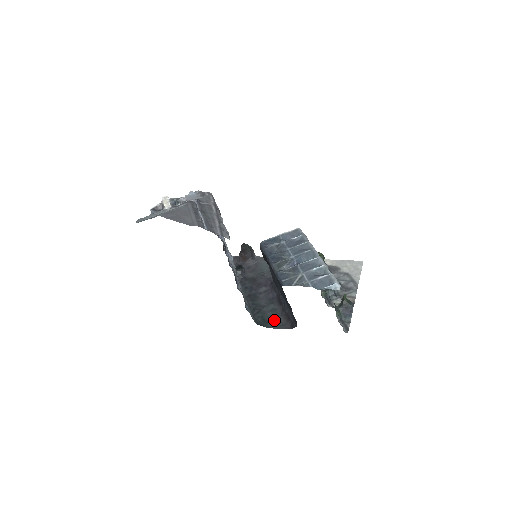
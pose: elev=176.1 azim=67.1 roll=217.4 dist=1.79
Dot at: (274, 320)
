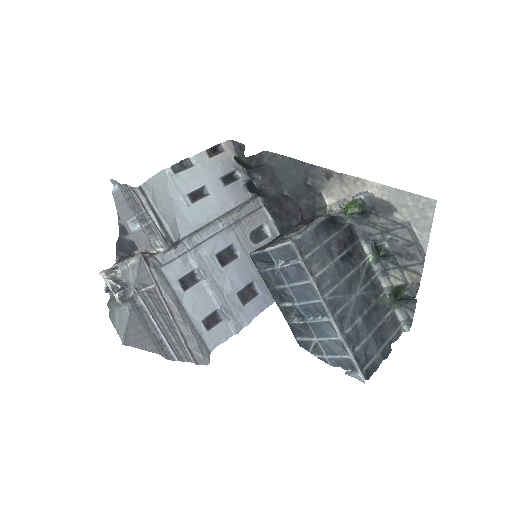
Dot at: occluded
